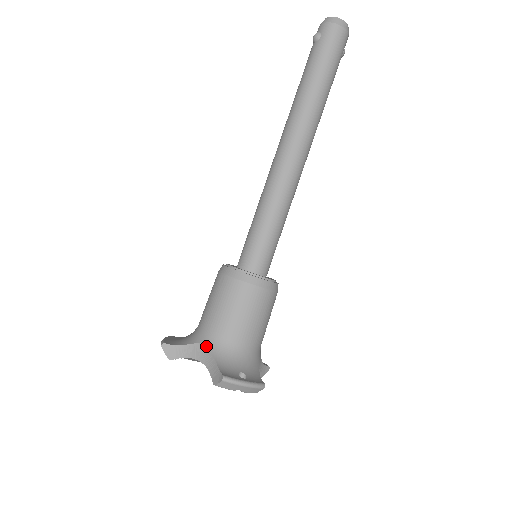
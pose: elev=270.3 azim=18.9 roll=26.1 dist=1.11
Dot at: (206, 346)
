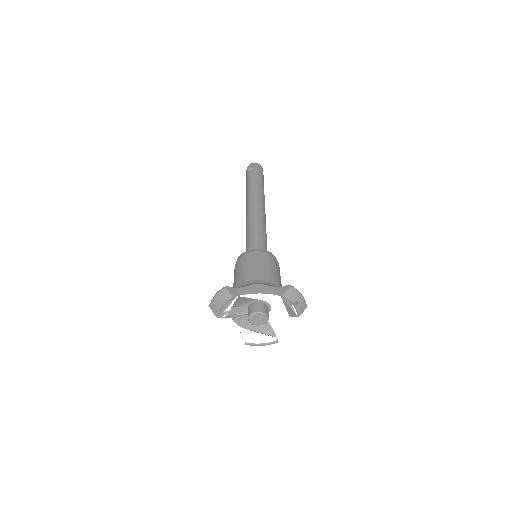
Dot at: (260, 284)
